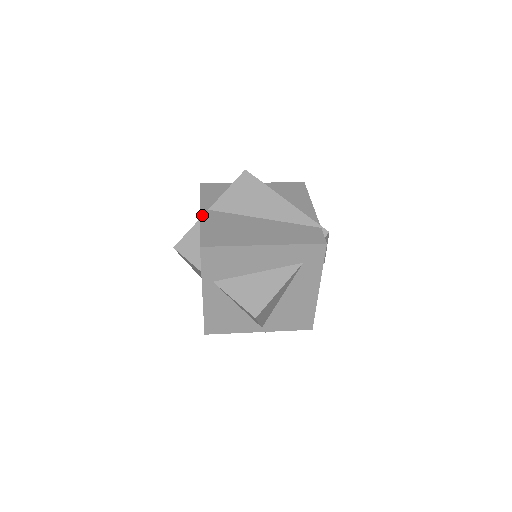
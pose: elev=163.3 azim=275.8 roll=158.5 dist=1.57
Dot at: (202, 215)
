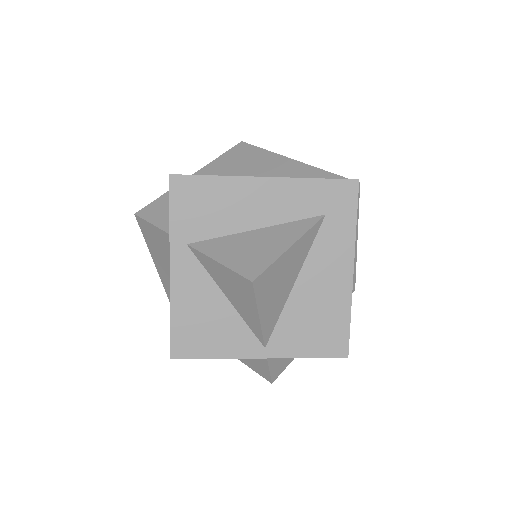
Dot at: occluded
